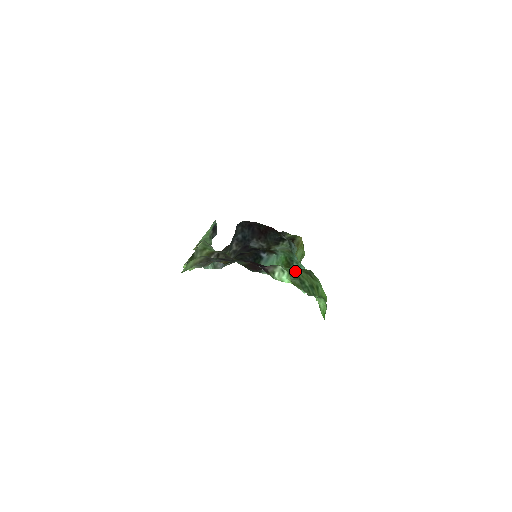
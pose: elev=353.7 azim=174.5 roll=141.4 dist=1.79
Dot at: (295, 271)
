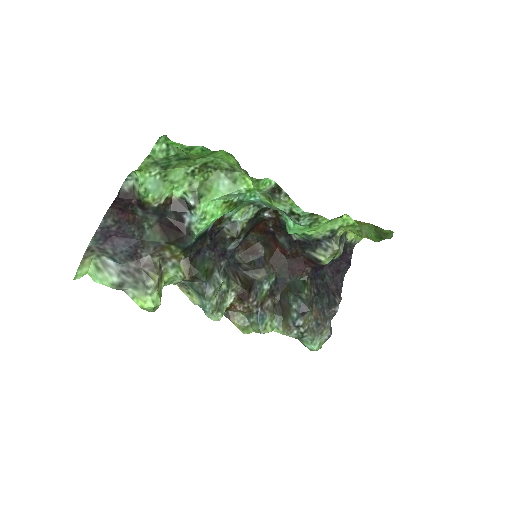
Dot at: (175, 177)
